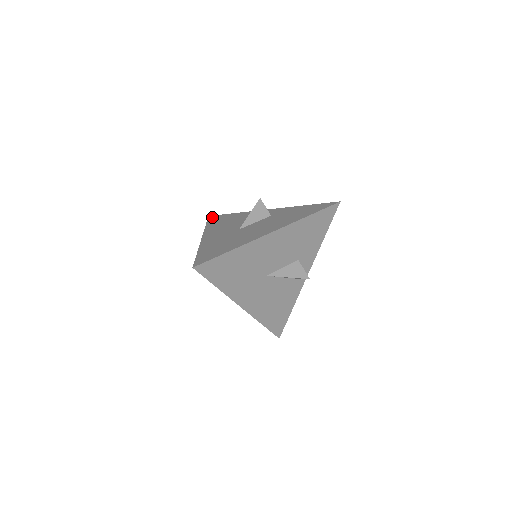
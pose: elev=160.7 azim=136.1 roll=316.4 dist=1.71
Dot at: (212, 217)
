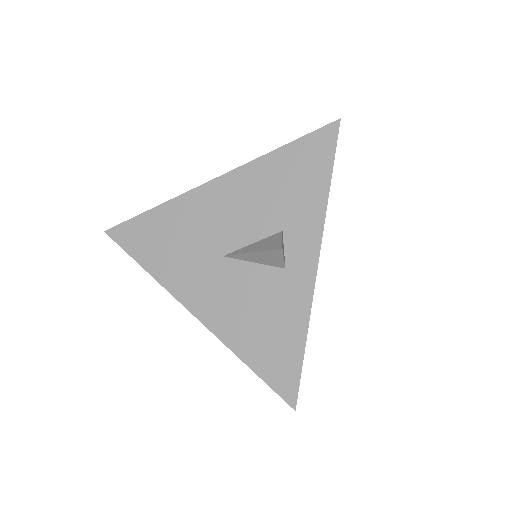
Dot at: occluded
